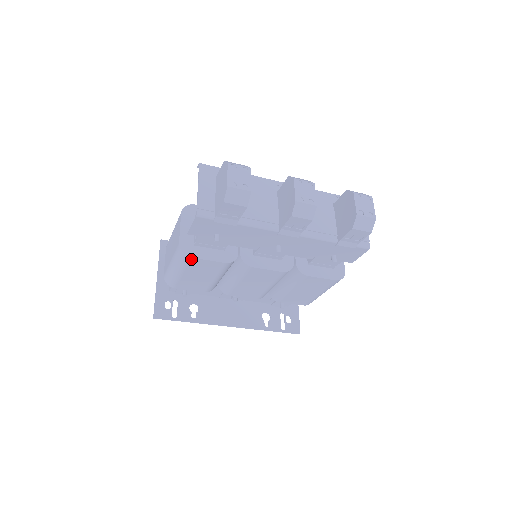
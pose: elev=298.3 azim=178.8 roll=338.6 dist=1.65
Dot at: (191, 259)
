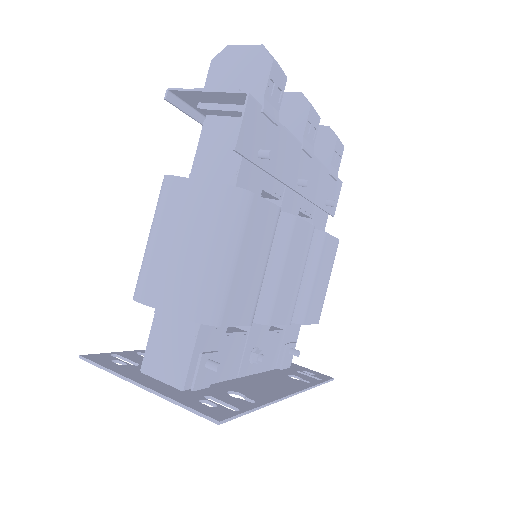
Dot at: (252, 199)
